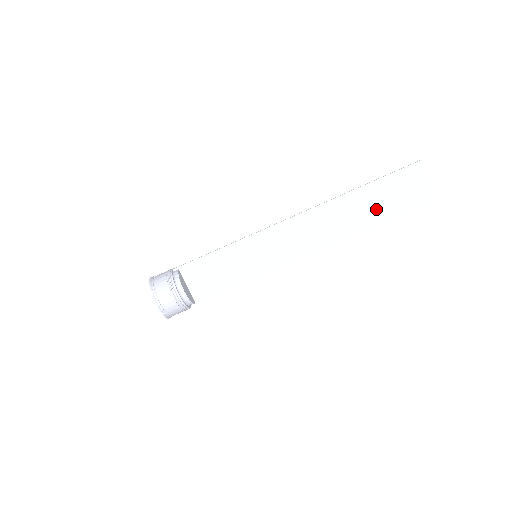
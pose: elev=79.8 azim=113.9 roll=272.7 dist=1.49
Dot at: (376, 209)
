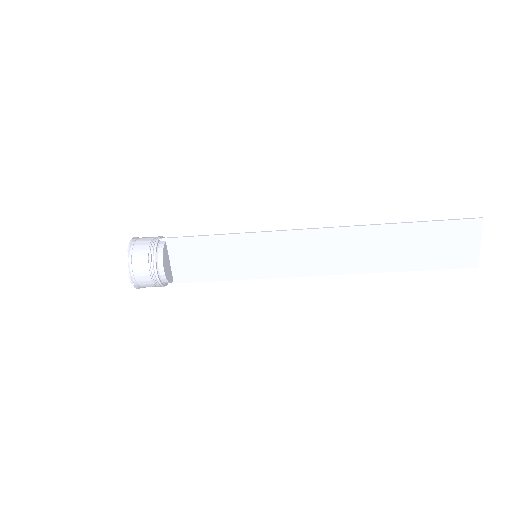
Dot at: (408, 253)
